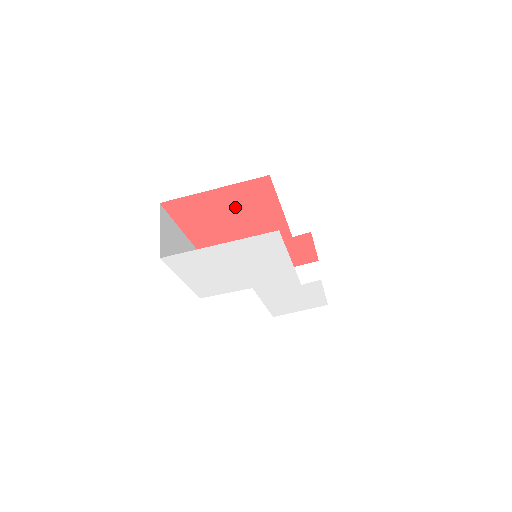
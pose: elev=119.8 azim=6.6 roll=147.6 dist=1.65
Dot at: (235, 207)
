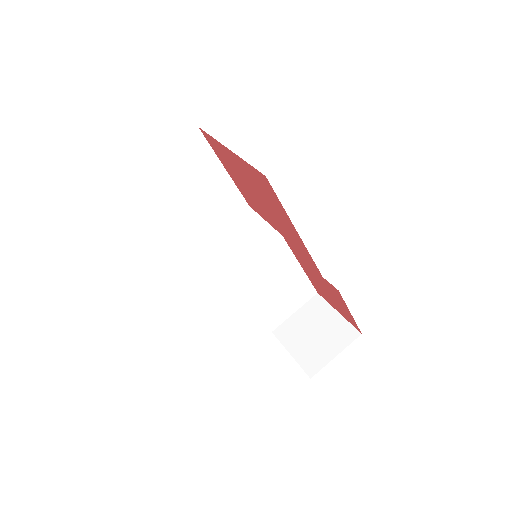
Dot at: (256, 187)
